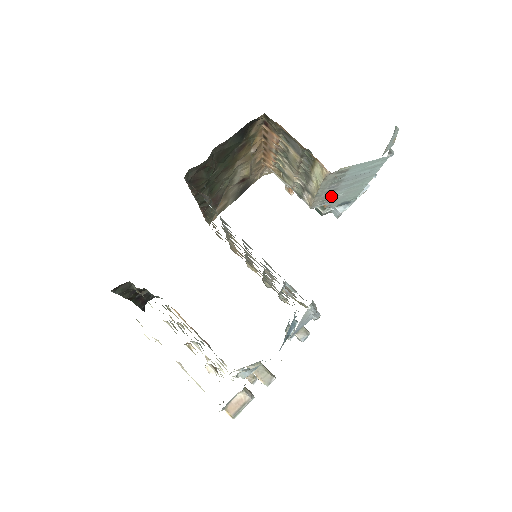
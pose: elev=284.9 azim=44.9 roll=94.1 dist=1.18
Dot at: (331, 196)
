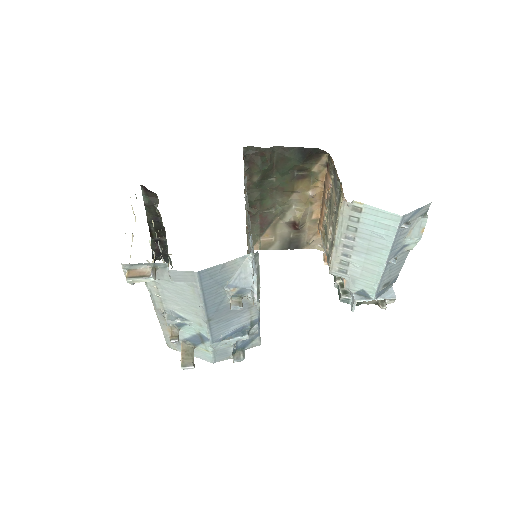
Dot at: (349, 262)
